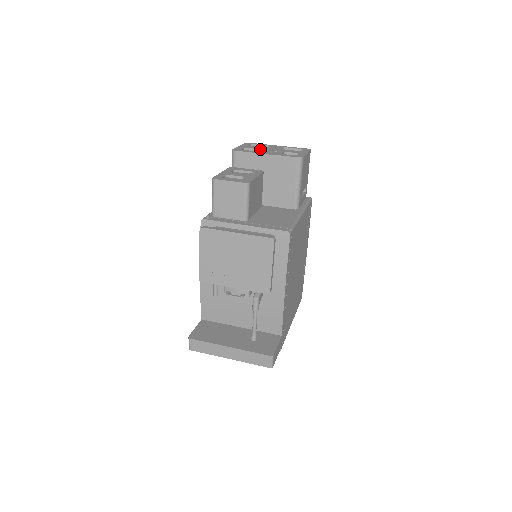
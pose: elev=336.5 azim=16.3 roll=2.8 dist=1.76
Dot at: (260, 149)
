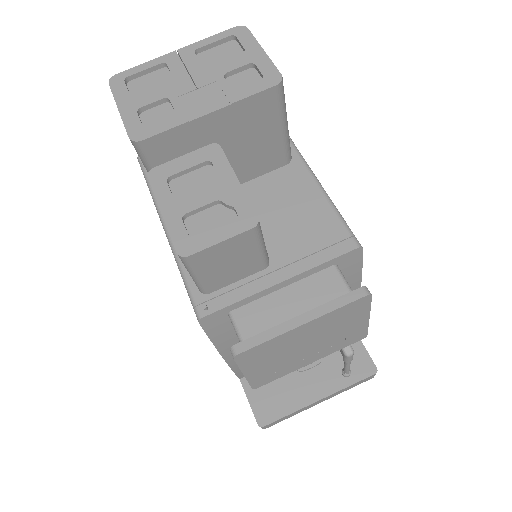
Dot at: (172, 96)
